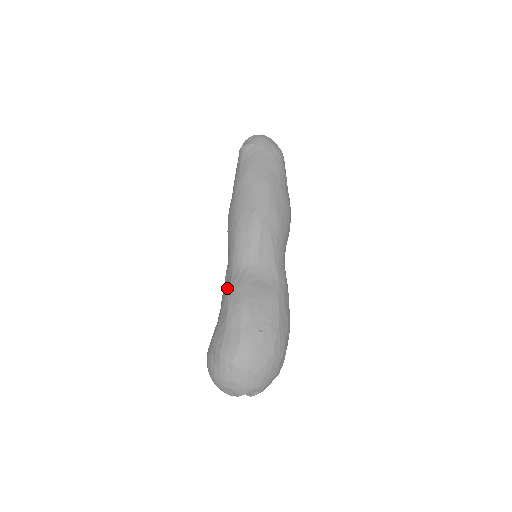
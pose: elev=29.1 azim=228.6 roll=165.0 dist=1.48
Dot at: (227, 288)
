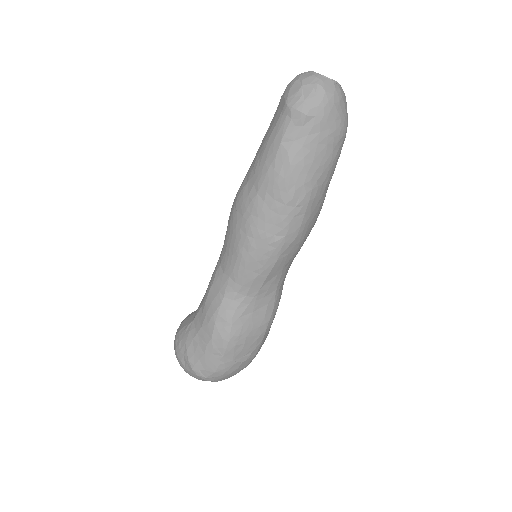
Dot at: (215, 311)
